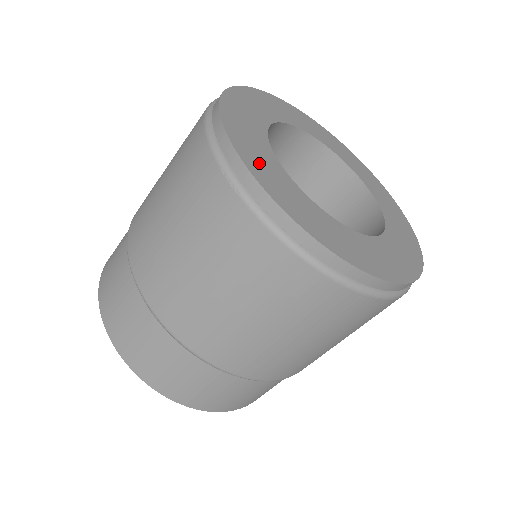
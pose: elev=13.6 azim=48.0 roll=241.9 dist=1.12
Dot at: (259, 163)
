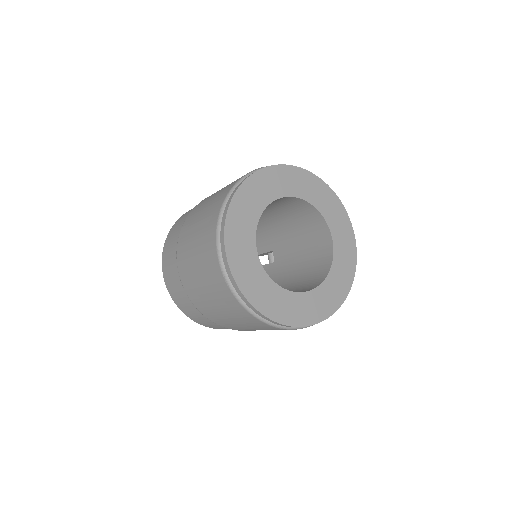
Dot at: (242, 267)
